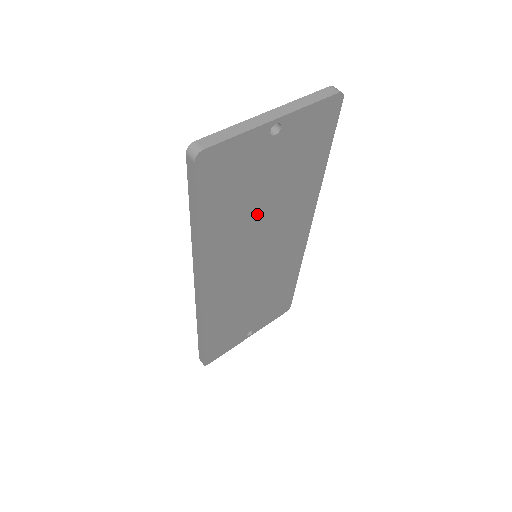
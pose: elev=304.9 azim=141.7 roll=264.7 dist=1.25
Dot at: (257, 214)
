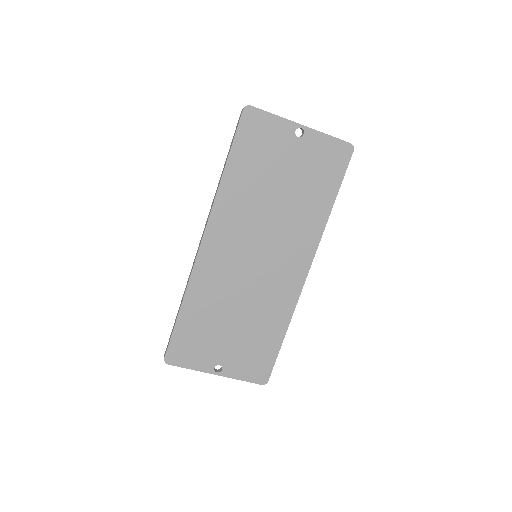
Dot at: (268, 200)
